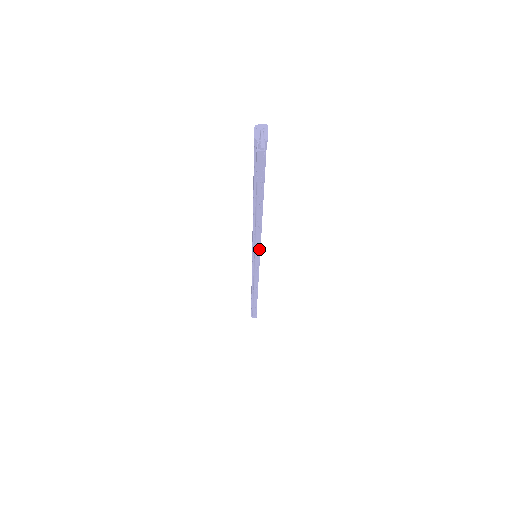
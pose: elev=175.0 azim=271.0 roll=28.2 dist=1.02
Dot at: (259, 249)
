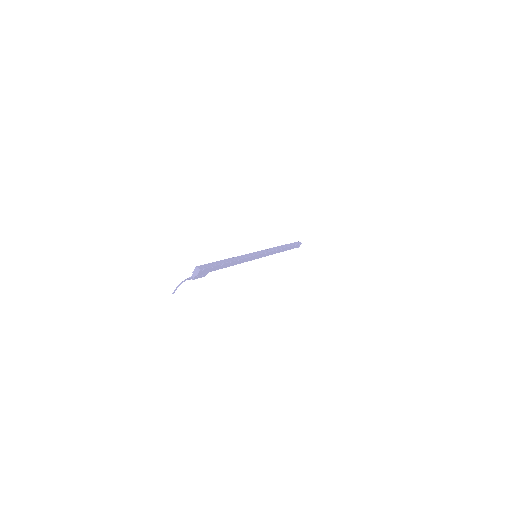
Dot at: (250, 260)
